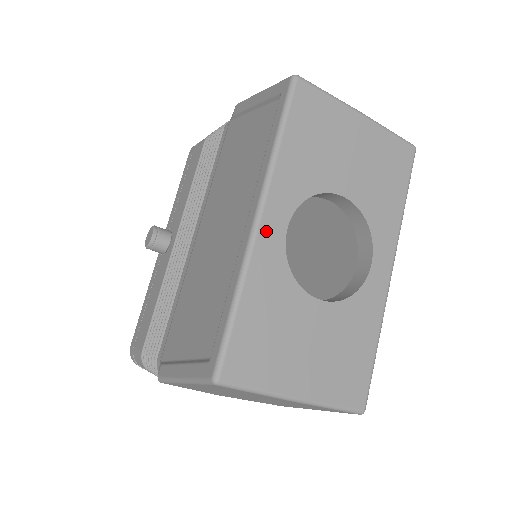
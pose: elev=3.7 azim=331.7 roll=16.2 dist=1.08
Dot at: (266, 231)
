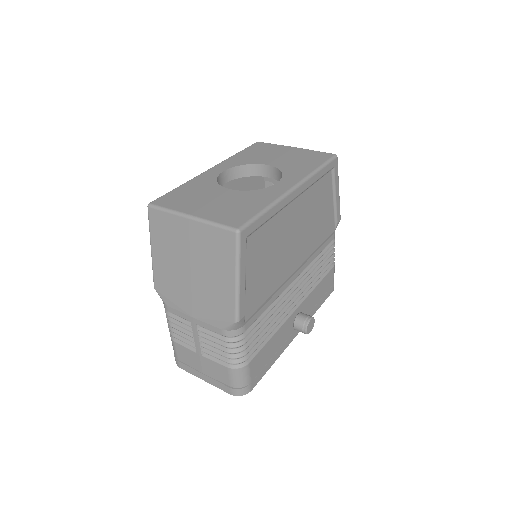
Dot at: (211, 171)
